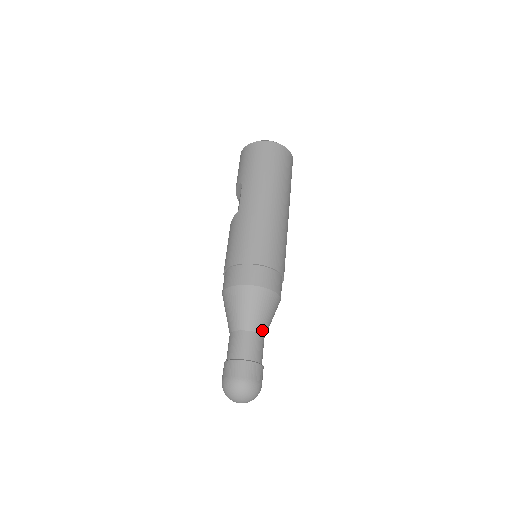
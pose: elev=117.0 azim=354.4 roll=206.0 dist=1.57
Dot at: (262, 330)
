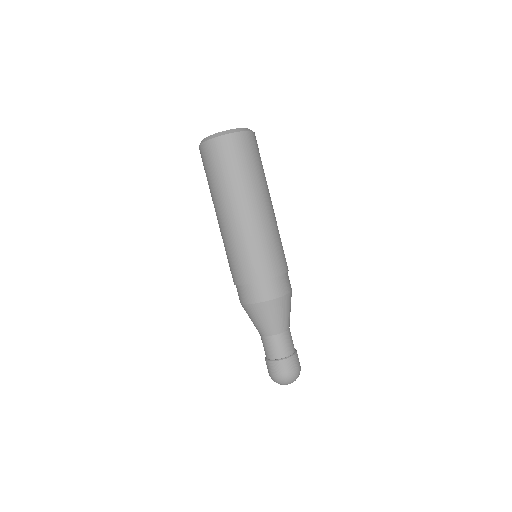
Dot at: (277, 331)
